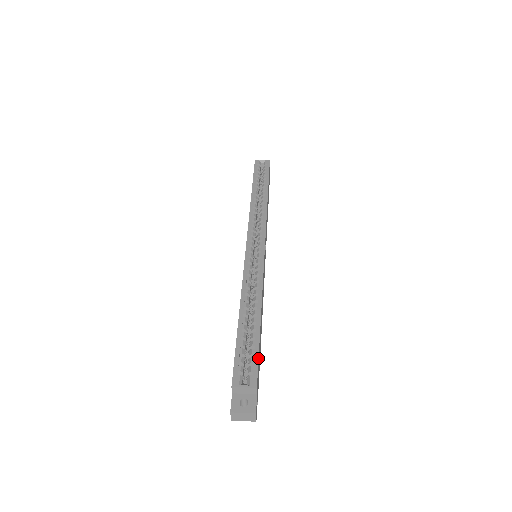
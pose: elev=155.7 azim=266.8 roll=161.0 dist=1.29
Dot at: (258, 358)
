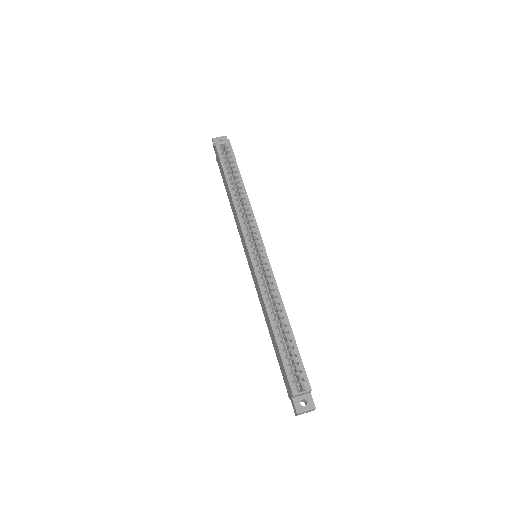
Dot at: occluded
